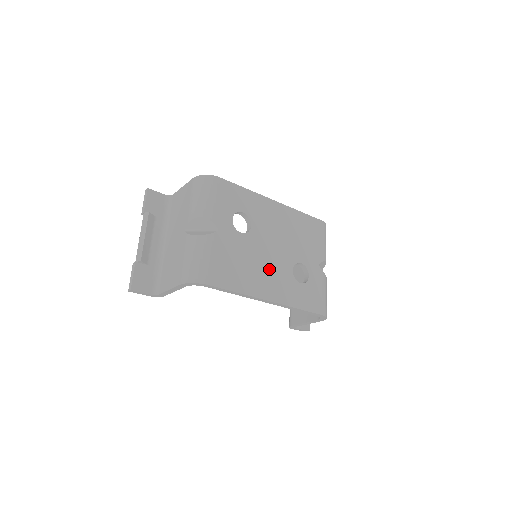
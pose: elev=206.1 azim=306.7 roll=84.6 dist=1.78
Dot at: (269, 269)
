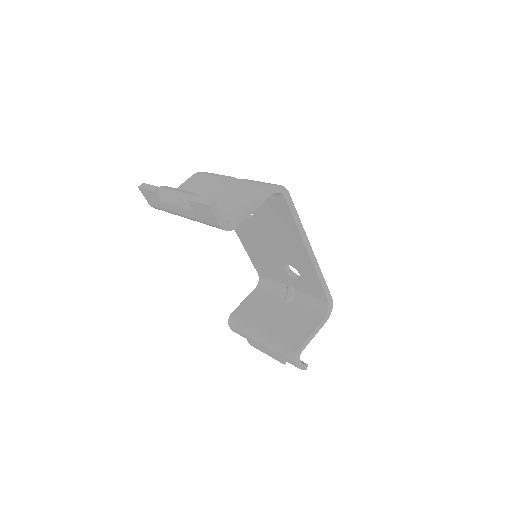
Dot at: occluded
